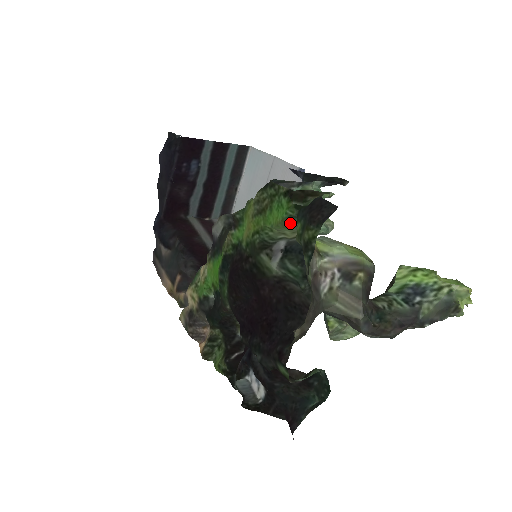
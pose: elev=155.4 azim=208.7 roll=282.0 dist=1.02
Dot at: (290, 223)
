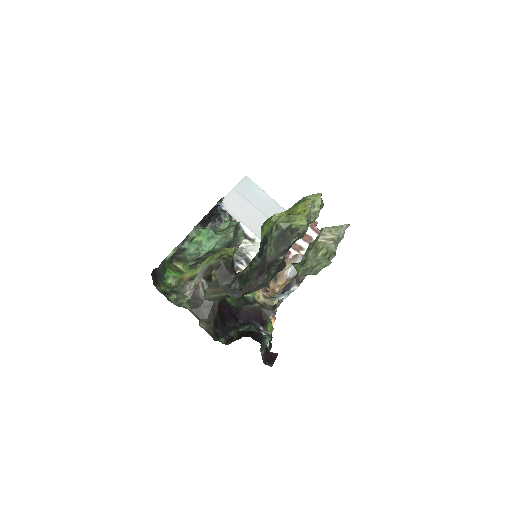
Dot at: (173, 277)
